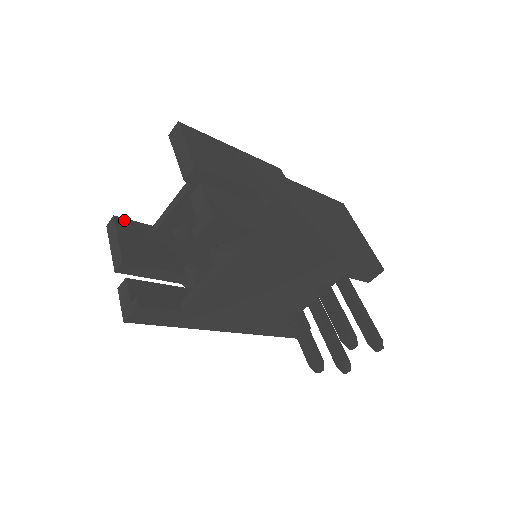
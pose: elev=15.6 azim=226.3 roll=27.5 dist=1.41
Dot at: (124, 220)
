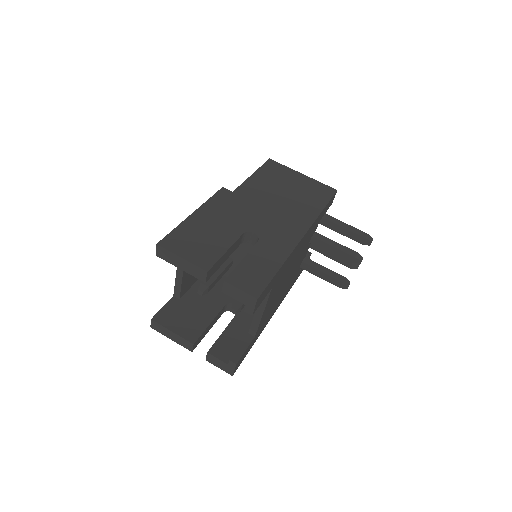
Dot at: (158, 314)
